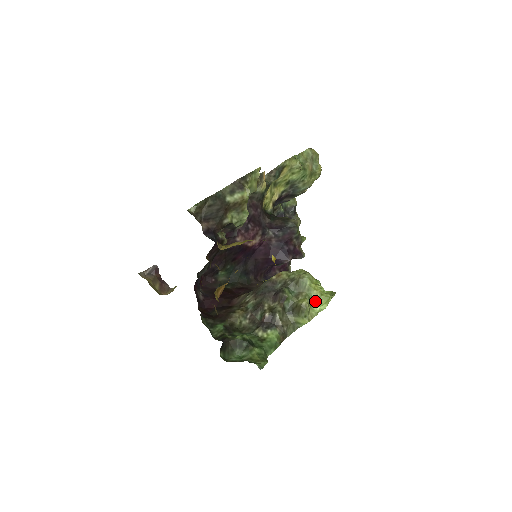
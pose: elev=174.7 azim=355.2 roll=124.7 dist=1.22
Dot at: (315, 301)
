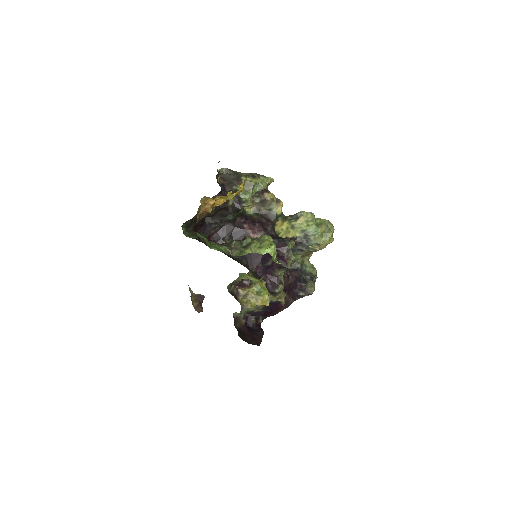
Dot at: (264, 247)
